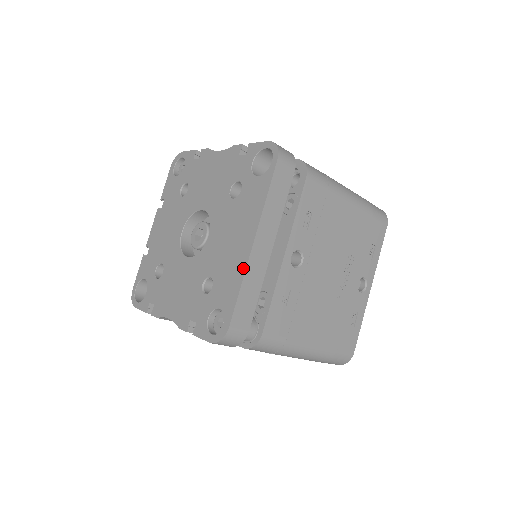
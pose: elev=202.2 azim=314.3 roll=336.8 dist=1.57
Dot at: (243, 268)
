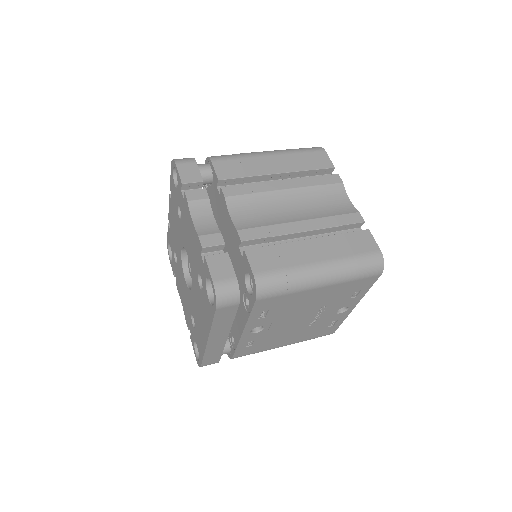
Dot at: (204, 347)
